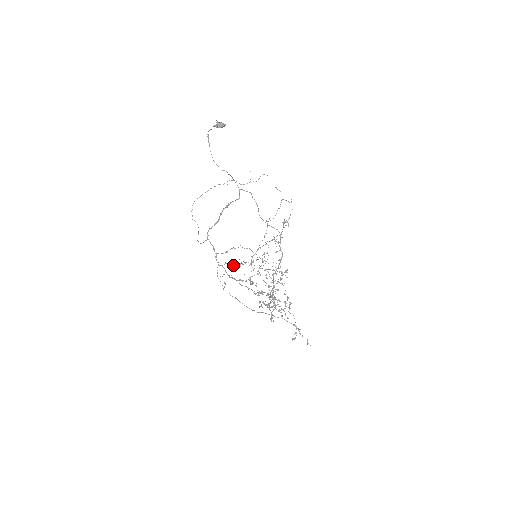
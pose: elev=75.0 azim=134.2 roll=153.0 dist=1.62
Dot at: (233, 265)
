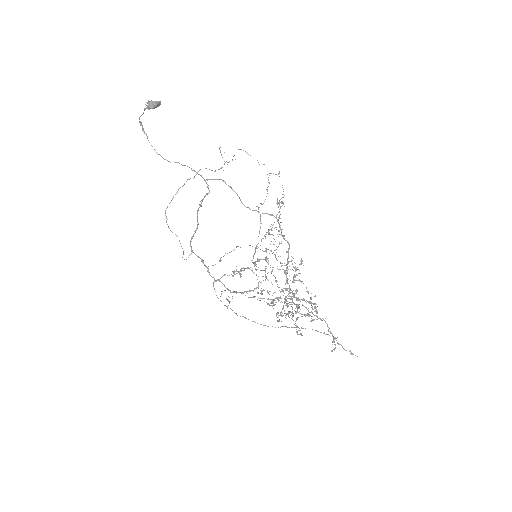
Dot at: (232, 275)
